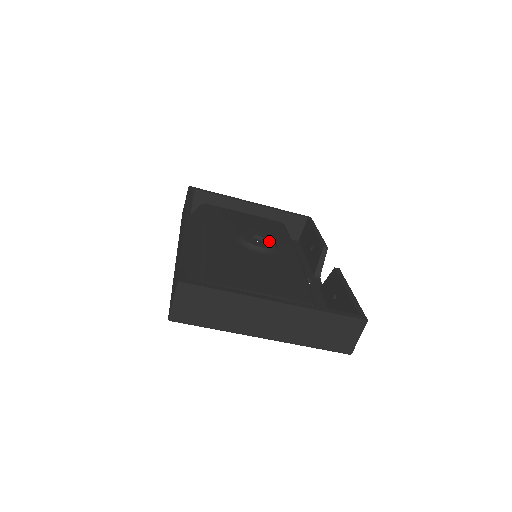
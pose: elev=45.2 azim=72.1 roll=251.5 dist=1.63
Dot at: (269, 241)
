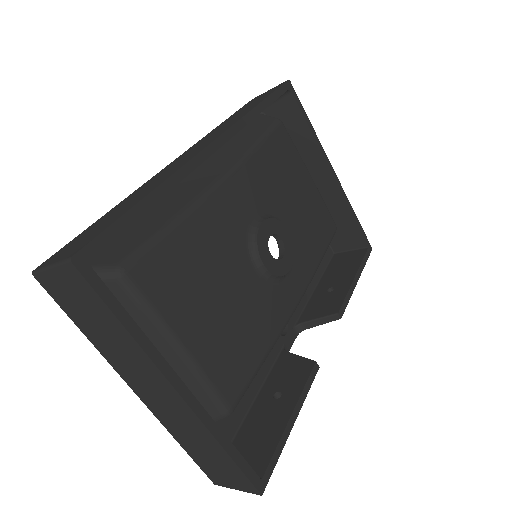
Dot at: (285, 260)
